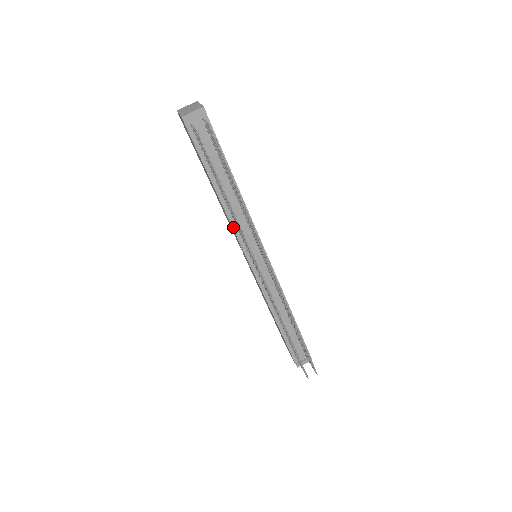
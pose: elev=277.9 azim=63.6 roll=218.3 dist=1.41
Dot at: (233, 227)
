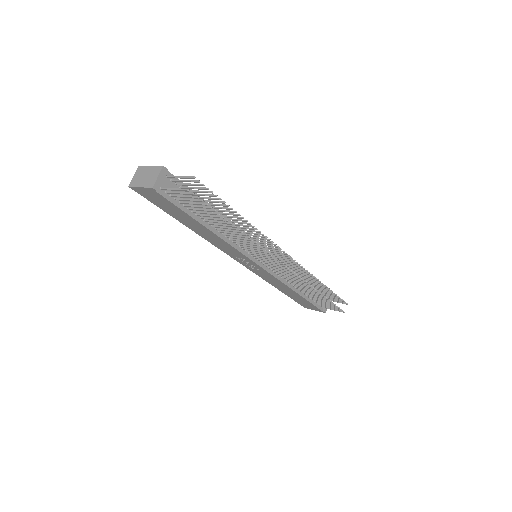
Dot at: (234, 247)
